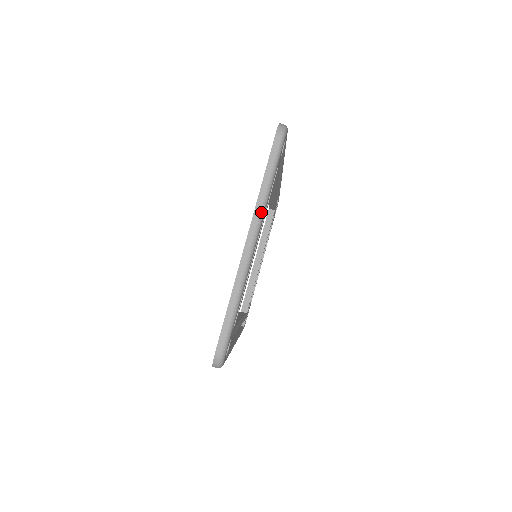
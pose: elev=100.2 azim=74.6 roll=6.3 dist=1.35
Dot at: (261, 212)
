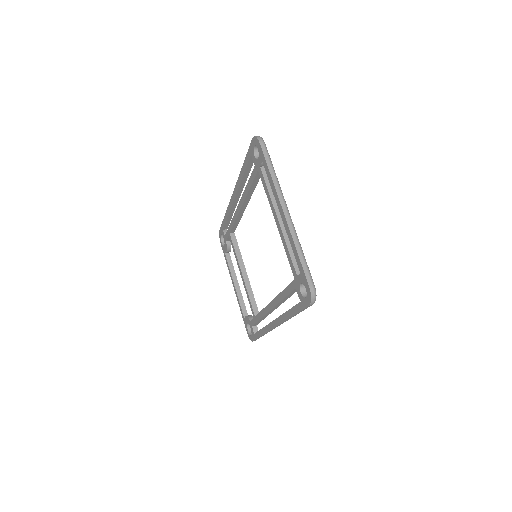
Dot at: (280, 190)
